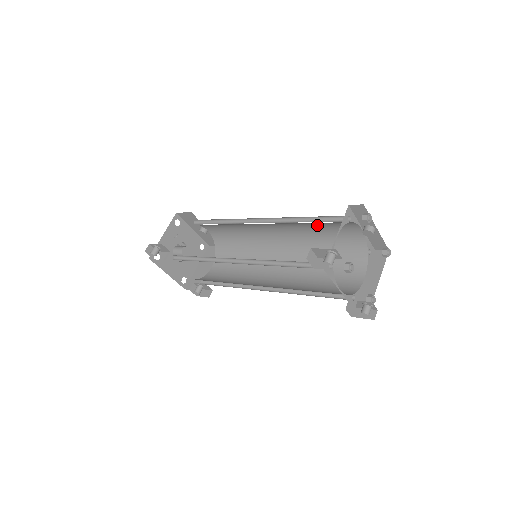
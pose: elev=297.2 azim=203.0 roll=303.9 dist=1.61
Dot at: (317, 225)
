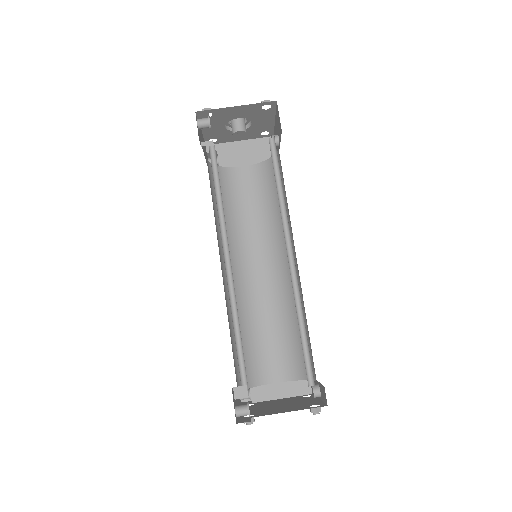
Dot at: occluded
